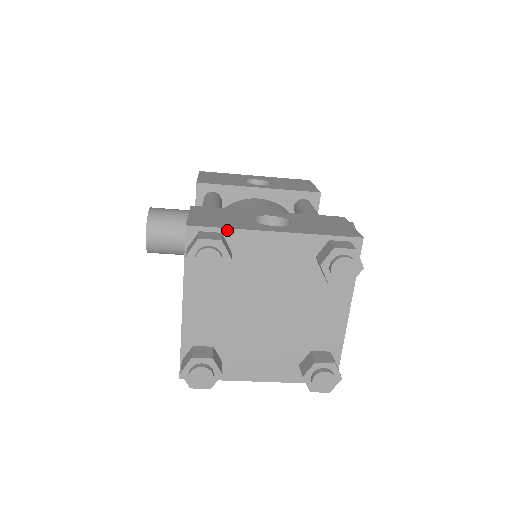
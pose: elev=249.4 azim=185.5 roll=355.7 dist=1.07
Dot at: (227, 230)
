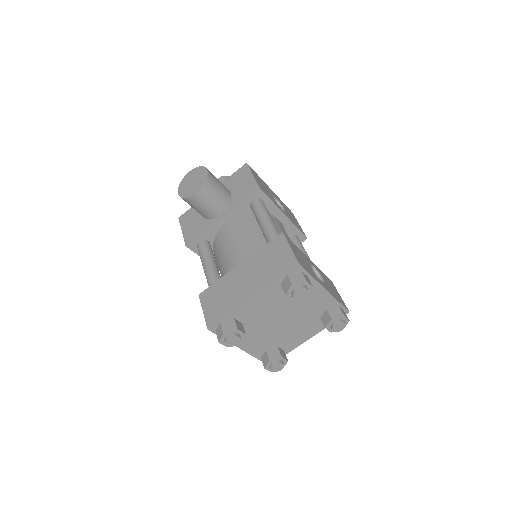
Dot at: (311, 277)
